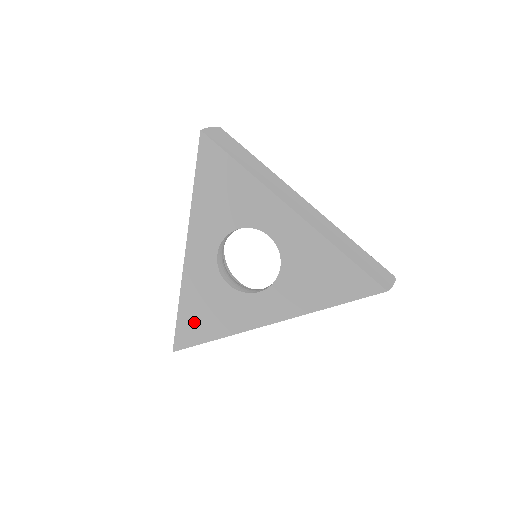
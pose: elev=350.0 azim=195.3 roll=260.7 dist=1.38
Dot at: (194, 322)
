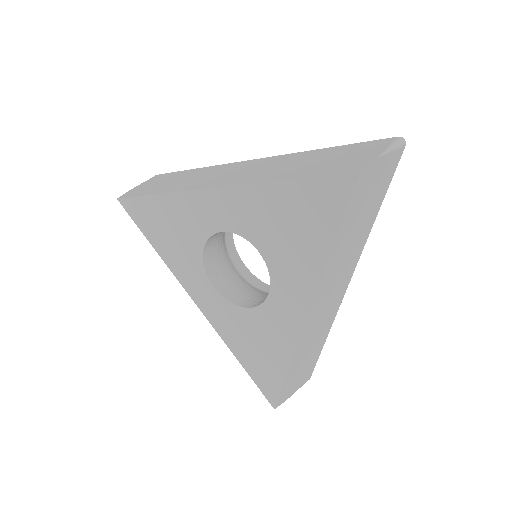
Dot at: (260, 367)
